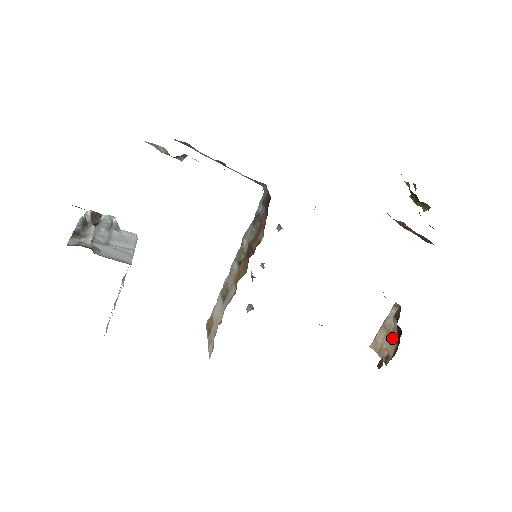
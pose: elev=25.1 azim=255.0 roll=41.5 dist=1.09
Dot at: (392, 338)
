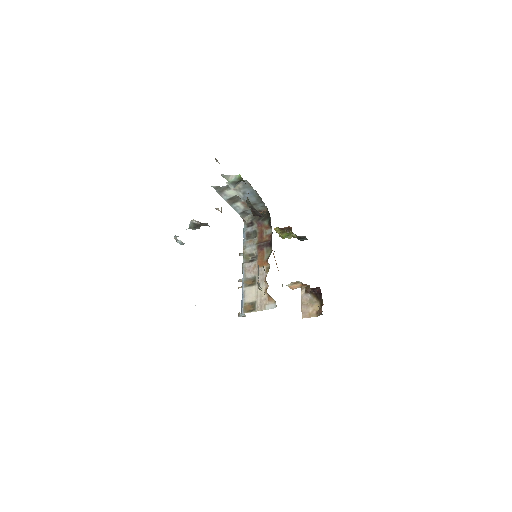
Dot at: (313, 303)
